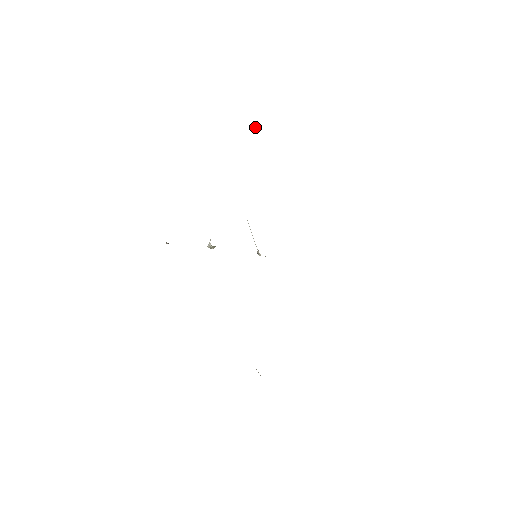
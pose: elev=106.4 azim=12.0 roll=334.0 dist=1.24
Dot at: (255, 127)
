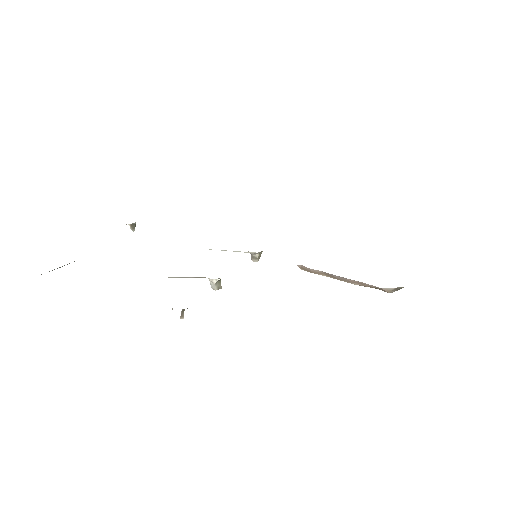
Dot at: (131, 225)
